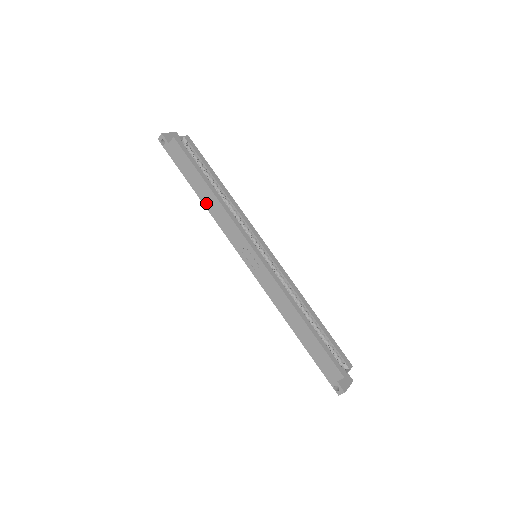
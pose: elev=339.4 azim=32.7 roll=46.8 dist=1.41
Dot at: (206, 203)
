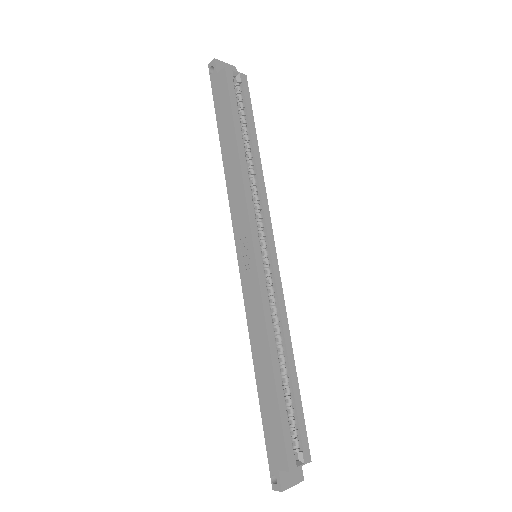
Dot at: (226, 163)
